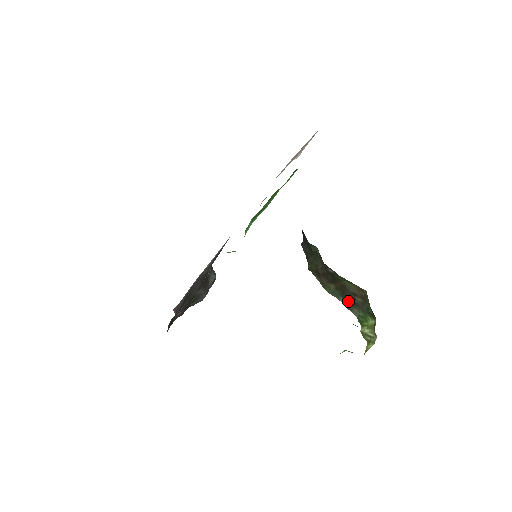
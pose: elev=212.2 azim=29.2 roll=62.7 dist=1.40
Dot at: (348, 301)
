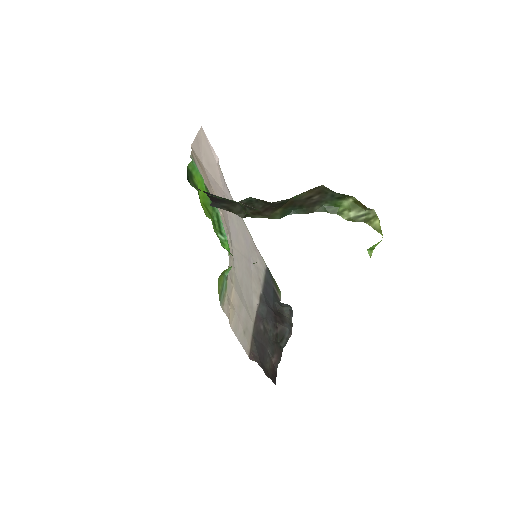
Dot at: (304, 208)
